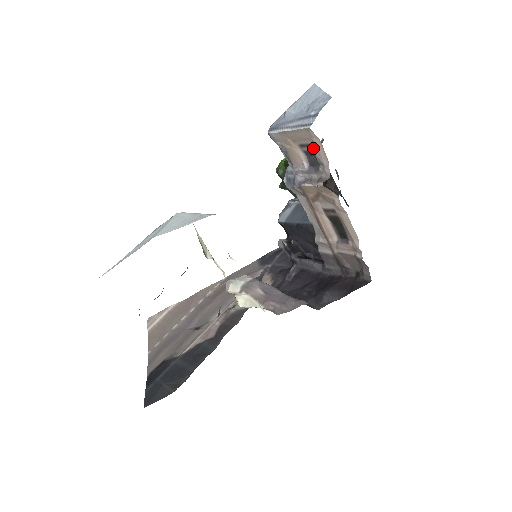
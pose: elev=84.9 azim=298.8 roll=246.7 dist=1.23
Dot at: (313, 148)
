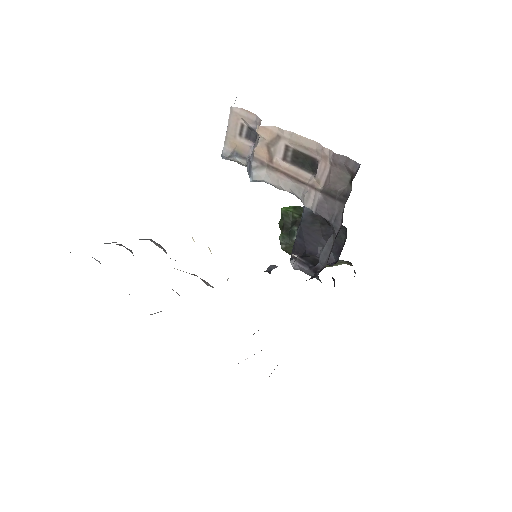
Dot at: (245, 123)
